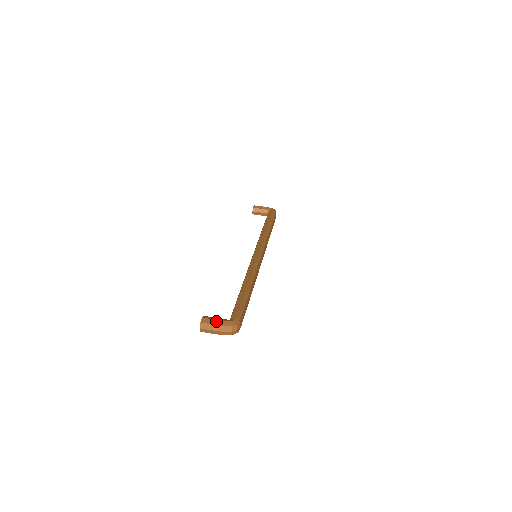
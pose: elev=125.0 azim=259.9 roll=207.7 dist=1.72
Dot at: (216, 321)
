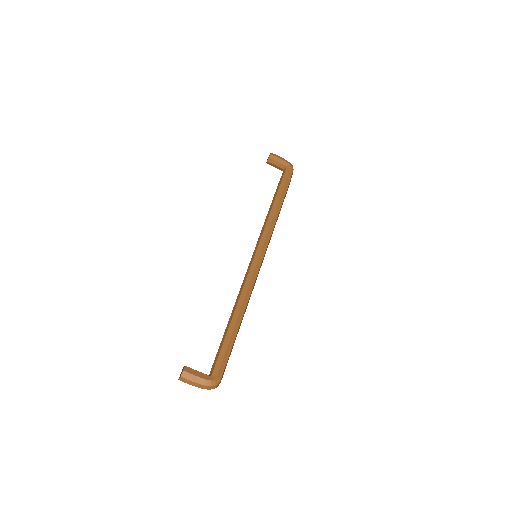
Dot at: (197, 378)
